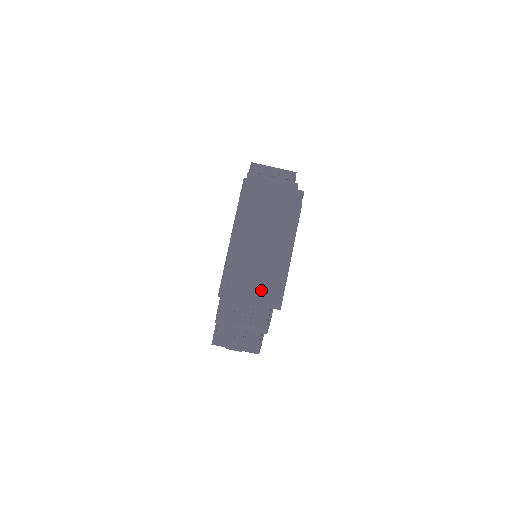
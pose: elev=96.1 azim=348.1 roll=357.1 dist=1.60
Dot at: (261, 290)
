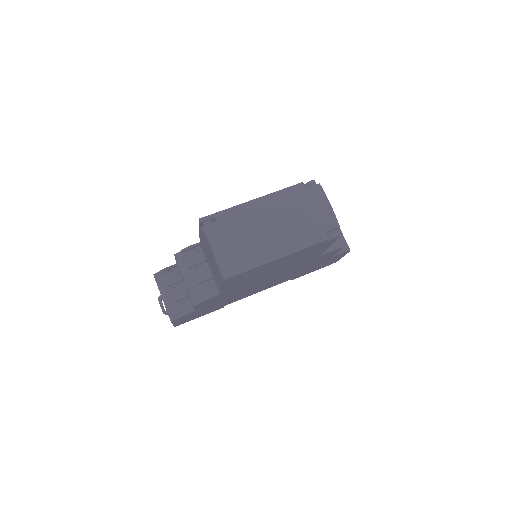
Dot at: (230, 250)
